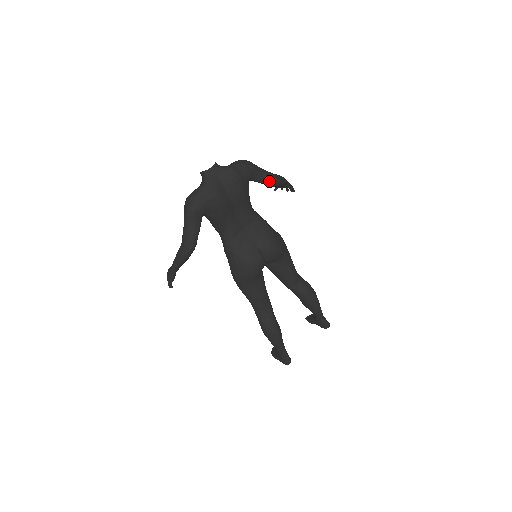
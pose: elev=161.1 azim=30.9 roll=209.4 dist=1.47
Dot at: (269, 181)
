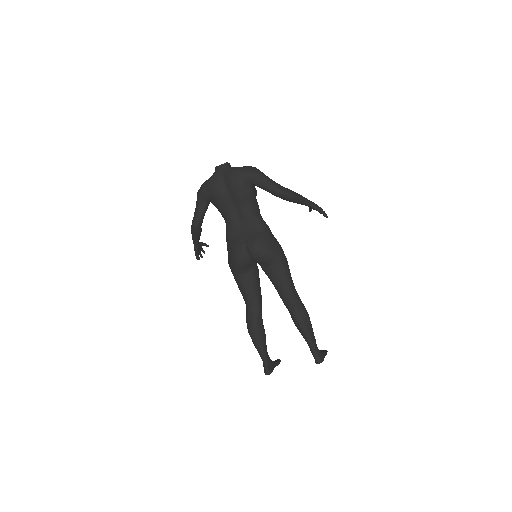
Dot at: (270, 190)
